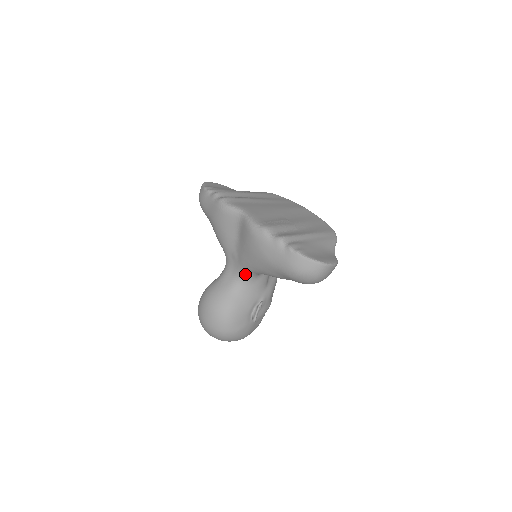
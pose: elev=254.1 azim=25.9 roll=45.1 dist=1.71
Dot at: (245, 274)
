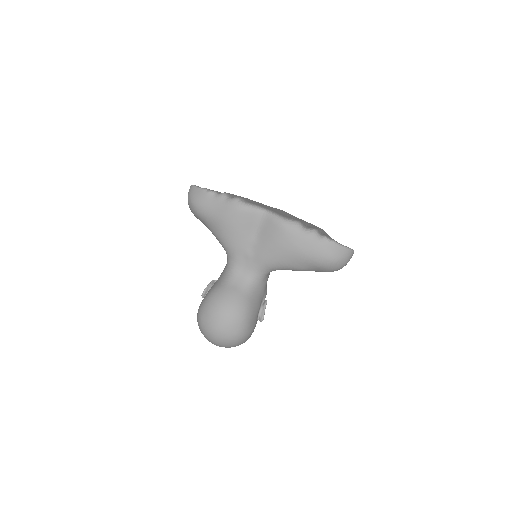
Dot at: (260, 272)
